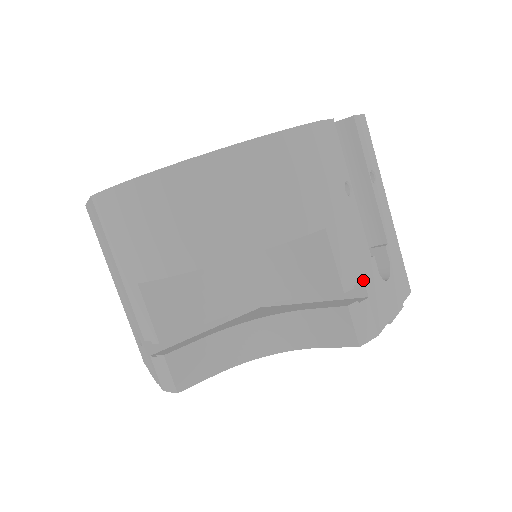
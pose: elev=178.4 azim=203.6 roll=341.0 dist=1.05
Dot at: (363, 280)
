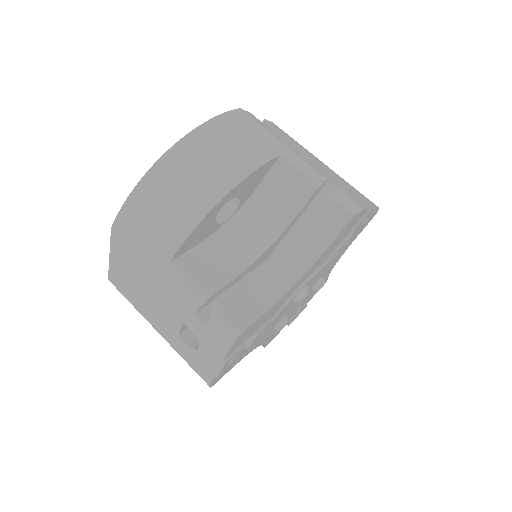
Dot at: (328, 180)
